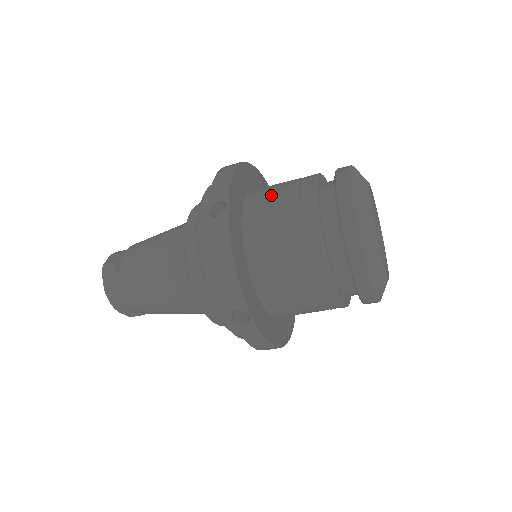
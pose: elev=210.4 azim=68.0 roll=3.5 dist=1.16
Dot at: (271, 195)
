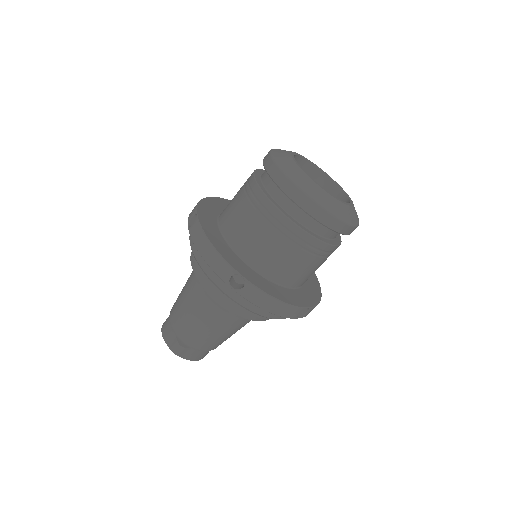
Dot at: occluded
